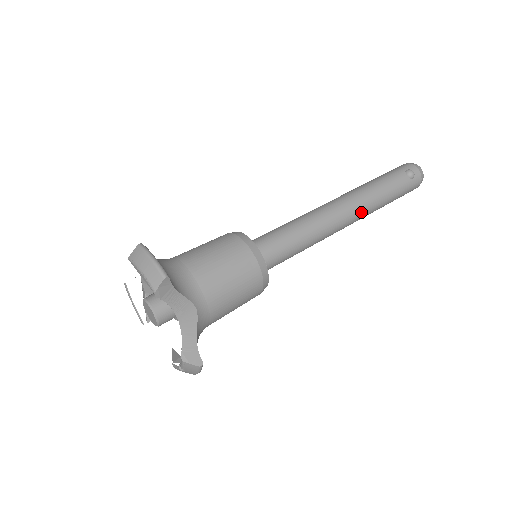
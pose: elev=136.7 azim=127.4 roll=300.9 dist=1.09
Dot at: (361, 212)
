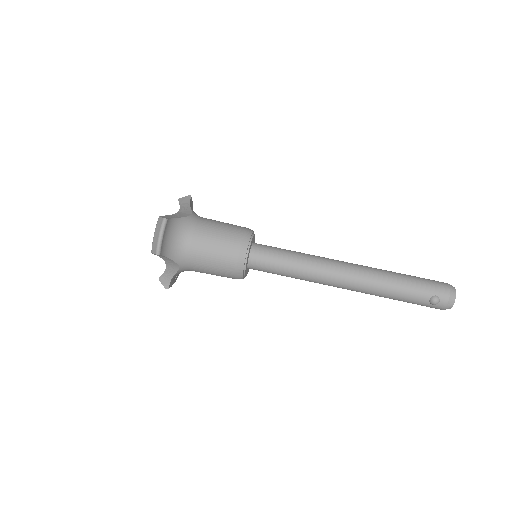
Dot at: (357, 291)
